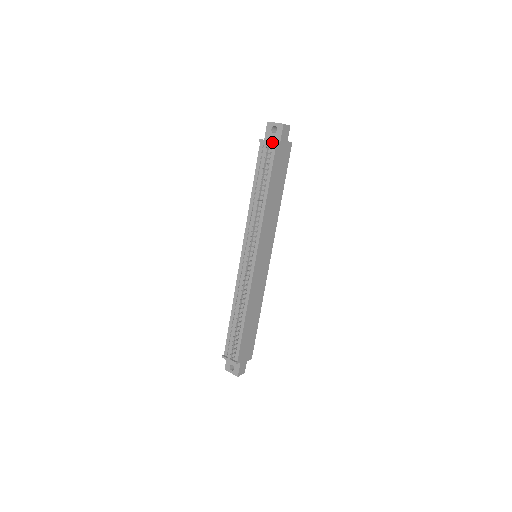
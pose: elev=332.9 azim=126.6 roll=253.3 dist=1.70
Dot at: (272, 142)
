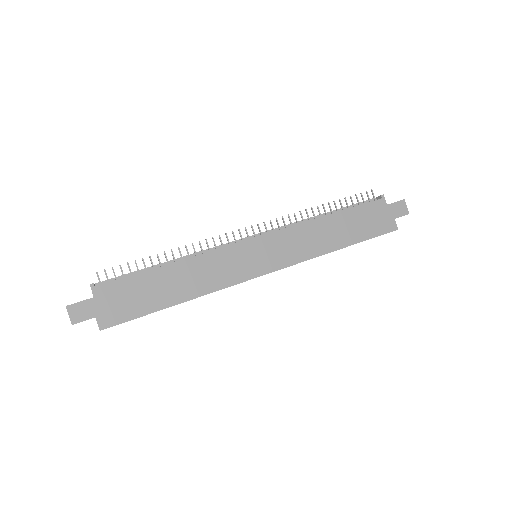
Dot at: (380, 195)
